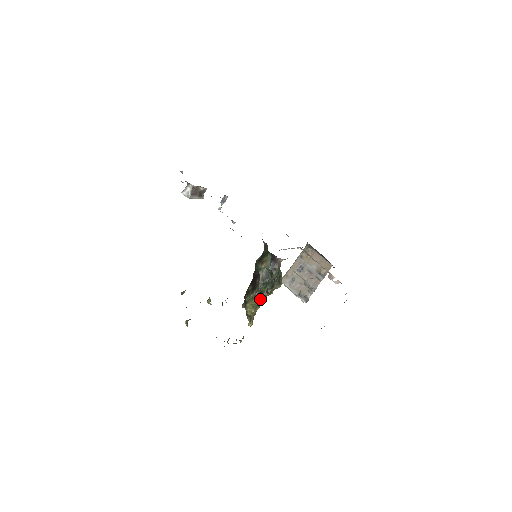
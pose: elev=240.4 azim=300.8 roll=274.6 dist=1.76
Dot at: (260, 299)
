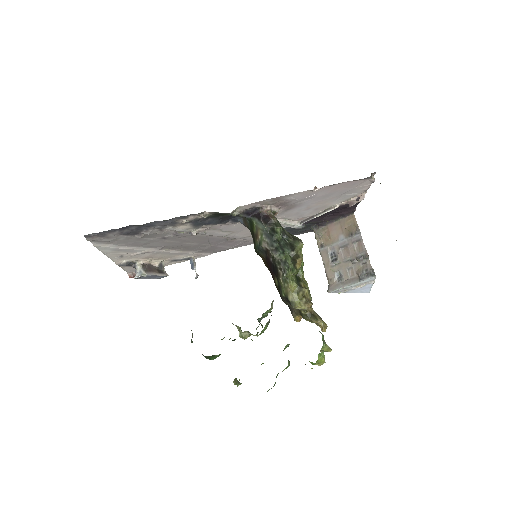
Dot at: (298, 280)
